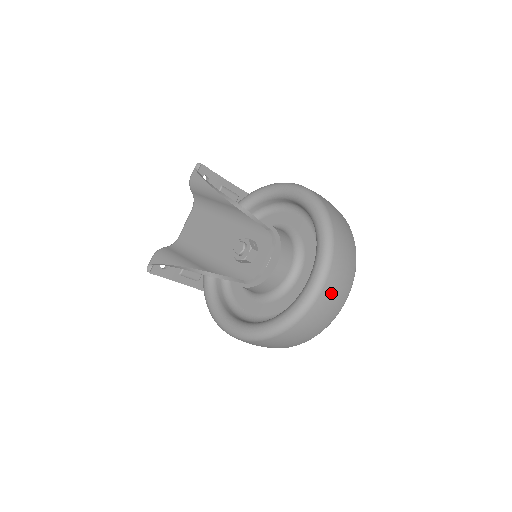
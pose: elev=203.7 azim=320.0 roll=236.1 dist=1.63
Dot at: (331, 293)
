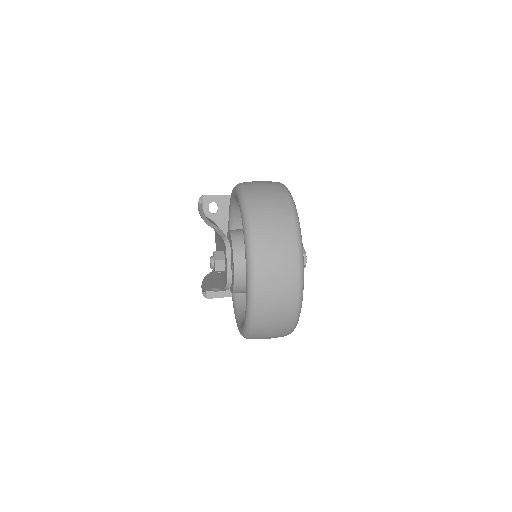
Dot at: (269, 277)
